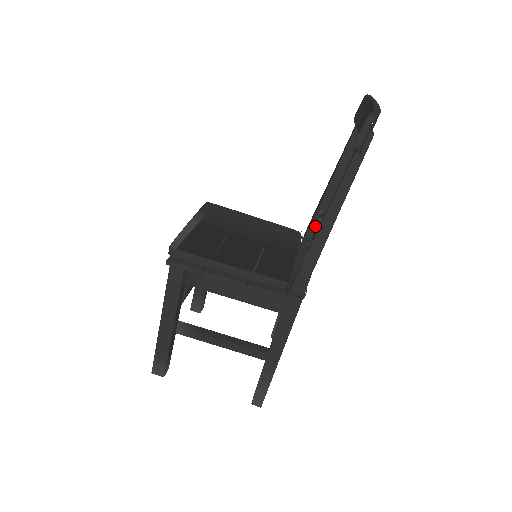
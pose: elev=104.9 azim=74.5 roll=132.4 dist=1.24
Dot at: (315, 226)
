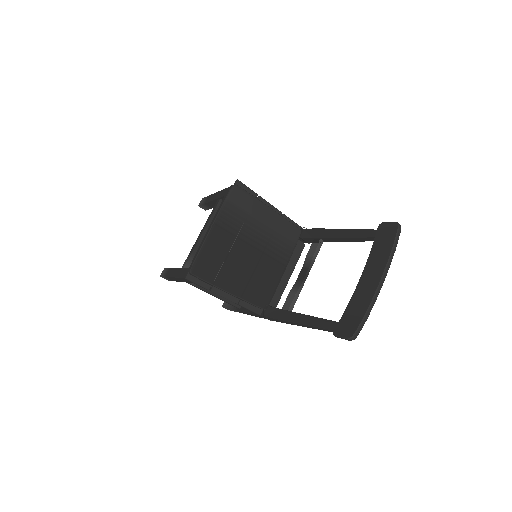
Dot at: (308, 260)
